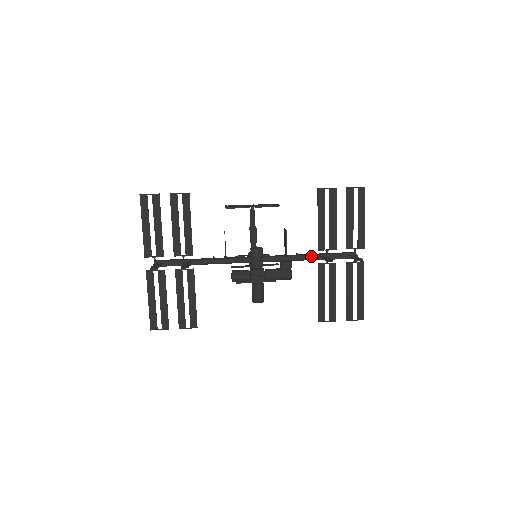
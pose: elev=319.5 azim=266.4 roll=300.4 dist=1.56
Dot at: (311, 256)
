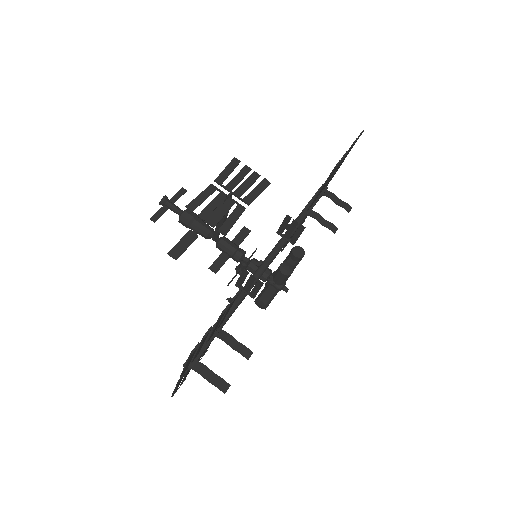
Dot at: occluded
